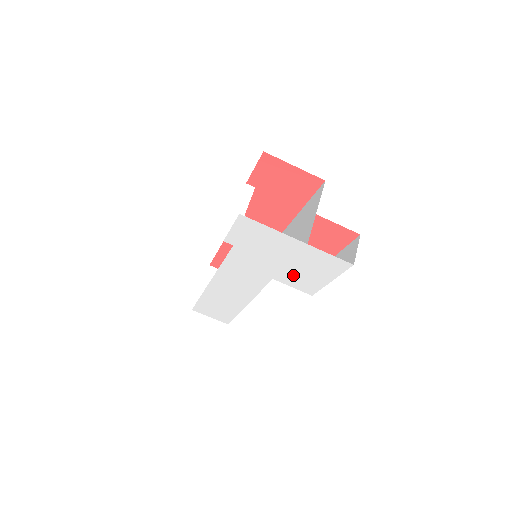
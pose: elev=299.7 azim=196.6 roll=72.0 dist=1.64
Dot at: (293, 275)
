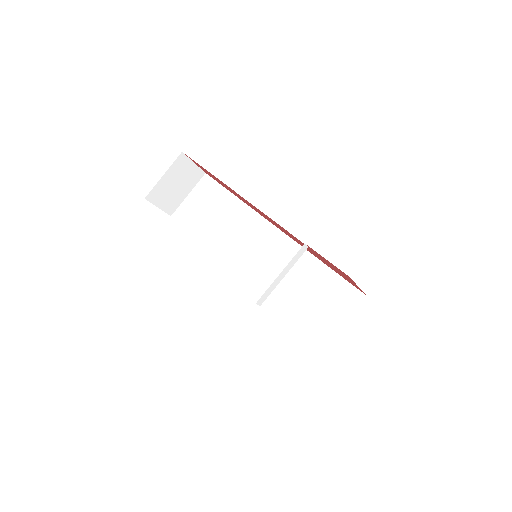
Dot at: occluded
